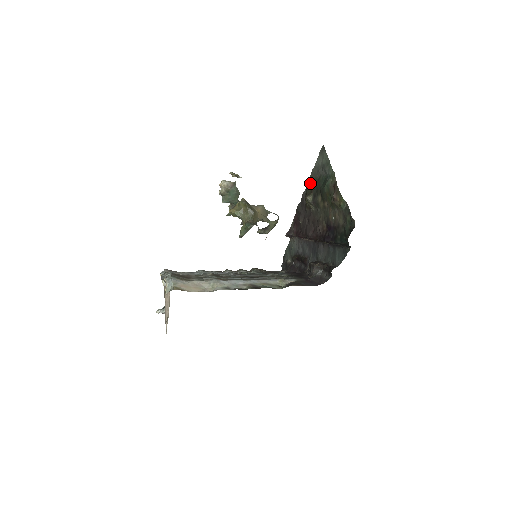
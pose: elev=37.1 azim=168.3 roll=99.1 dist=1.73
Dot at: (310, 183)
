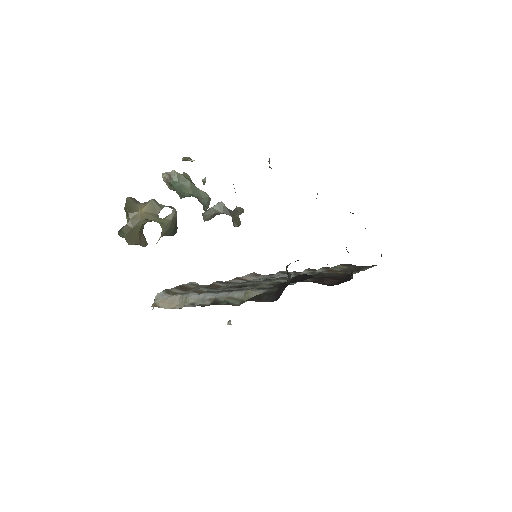
Dot at: occluded
